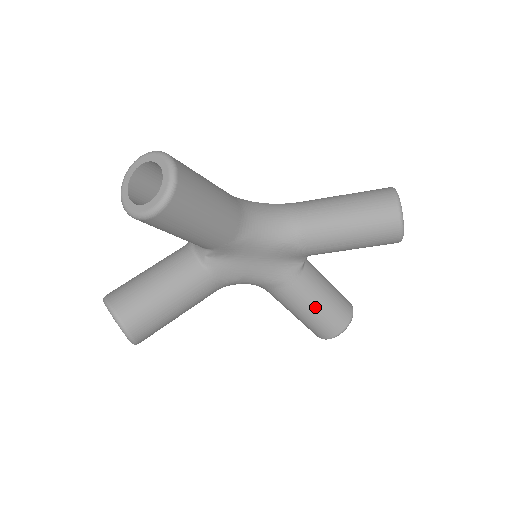
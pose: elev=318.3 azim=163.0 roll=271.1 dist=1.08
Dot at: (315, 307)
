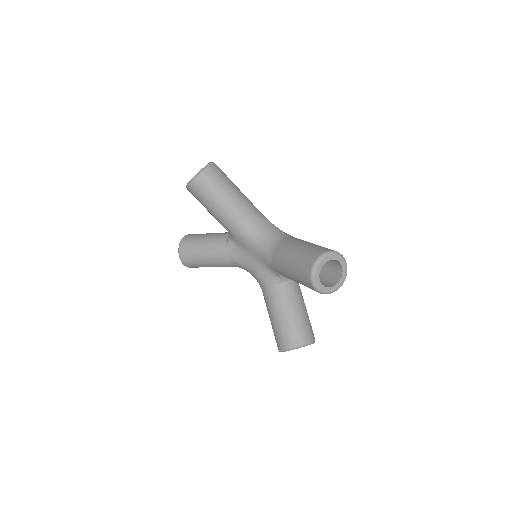
Dot at: (275, 316)
